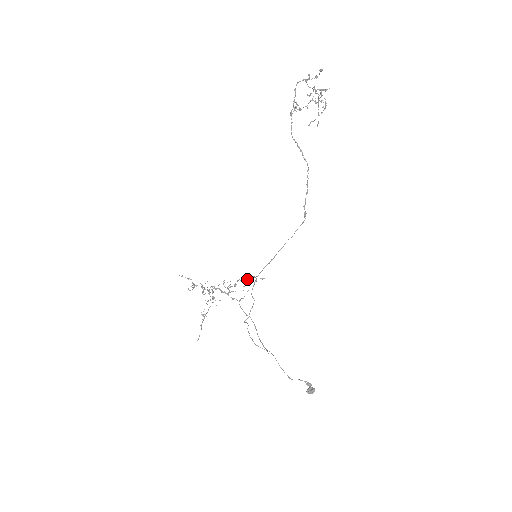
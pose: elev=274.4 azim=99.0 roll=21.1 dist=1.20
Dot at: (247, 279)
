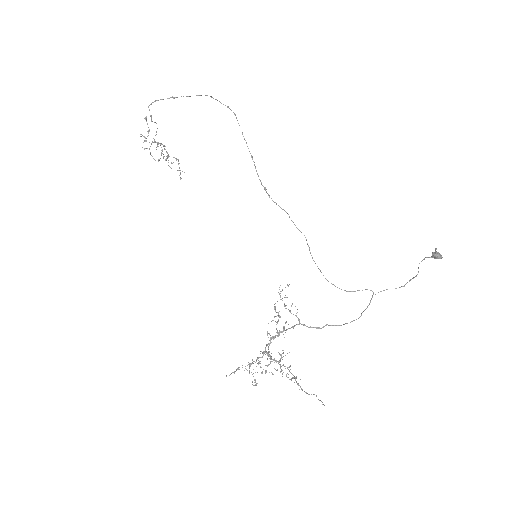
Dot at: occluded
